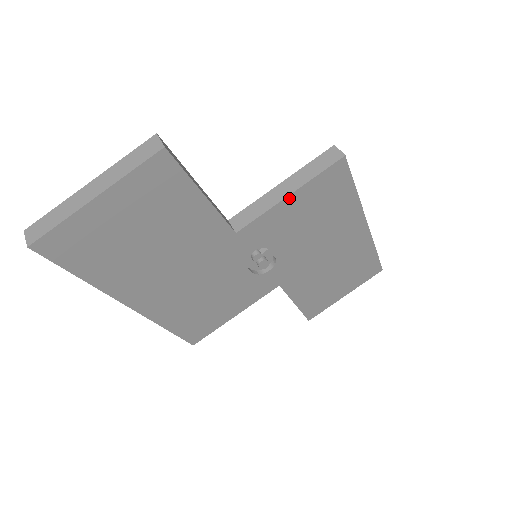
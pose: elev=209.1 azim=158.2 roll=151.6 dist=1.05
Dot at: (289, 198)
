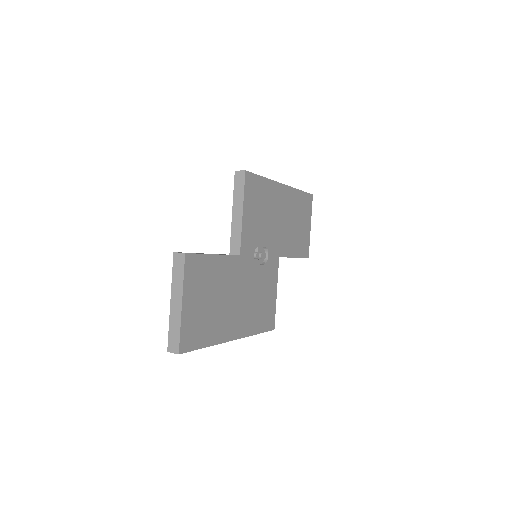
Dot at: (244, 215)
